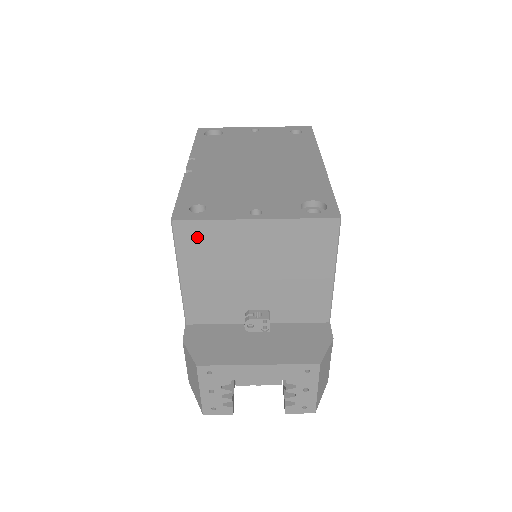
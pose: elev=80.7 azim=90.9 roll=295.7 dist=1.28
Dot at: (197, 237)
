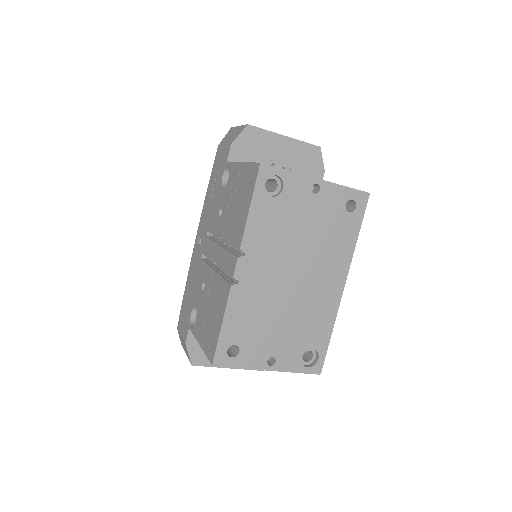
Dot at: occluded
